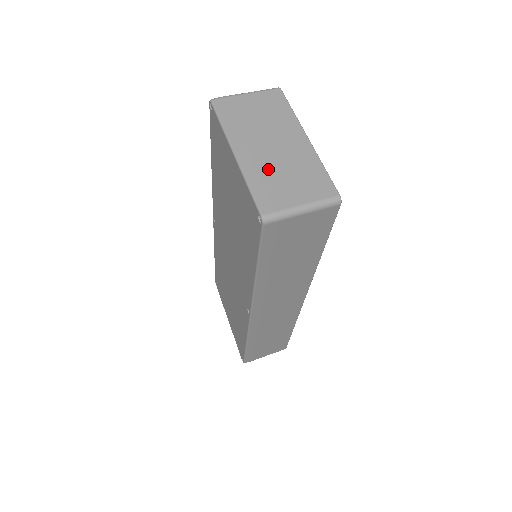
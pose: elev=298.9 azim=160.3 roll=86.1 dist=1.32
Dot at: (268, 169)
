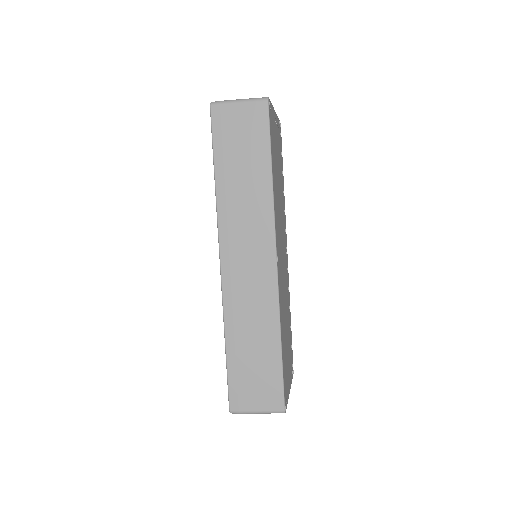
Dot at: occluded
